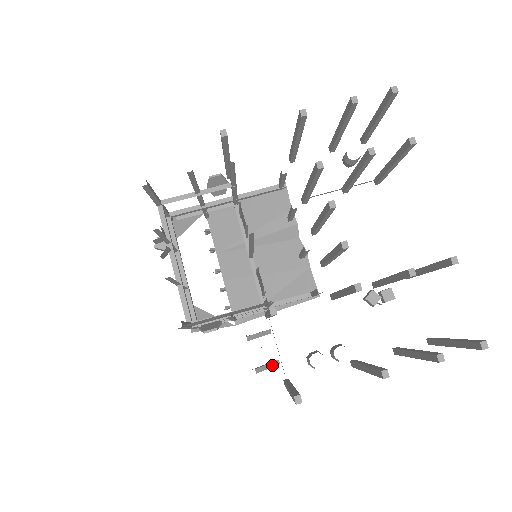
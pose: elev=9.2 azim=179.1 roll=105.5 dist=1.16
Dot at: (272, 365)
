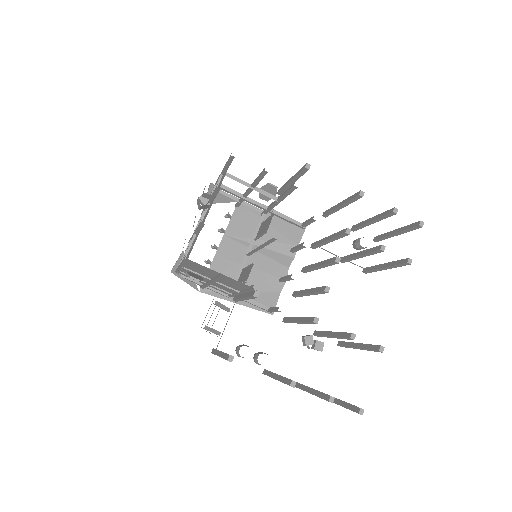
Dot at: (215, 332)
